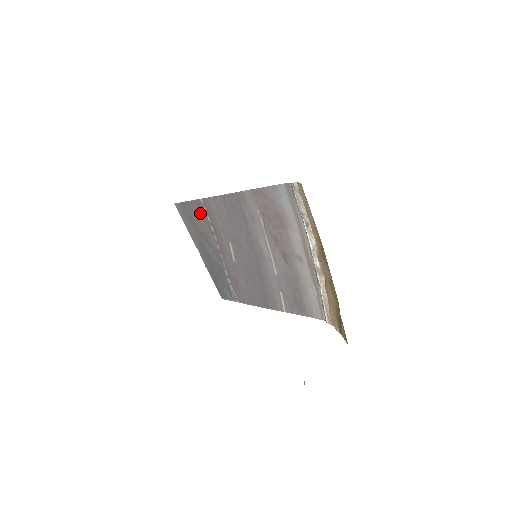
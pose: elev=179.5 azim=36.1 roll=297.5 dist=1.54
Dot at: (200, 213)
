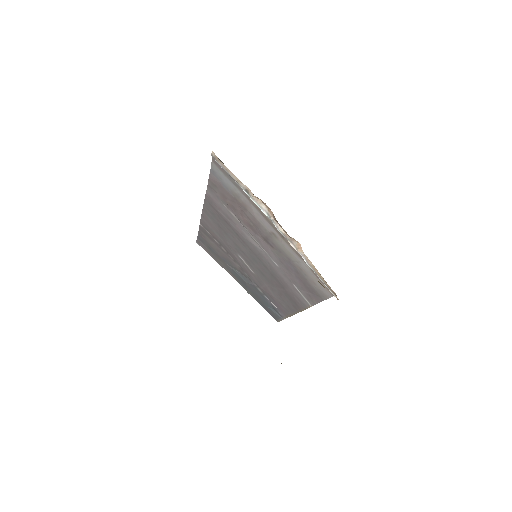
Dot at: (209, 239)
